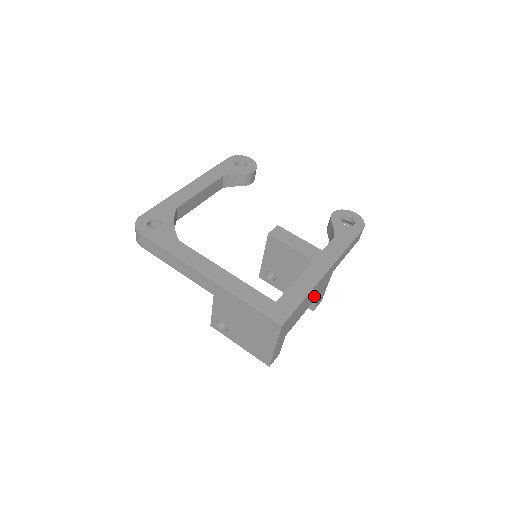
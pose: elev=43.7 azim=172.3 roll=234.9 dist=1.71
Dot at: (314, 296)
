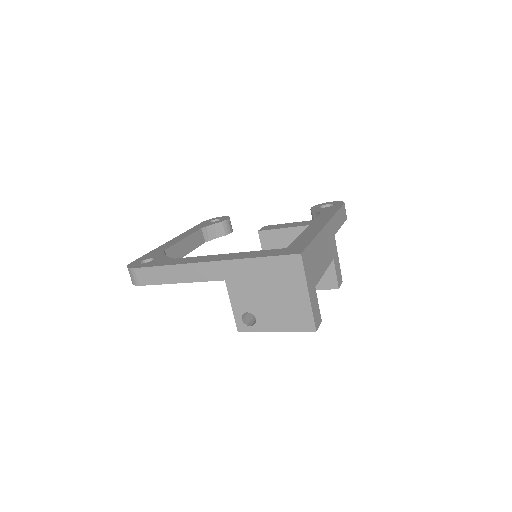
Dot at: (327, 254)
